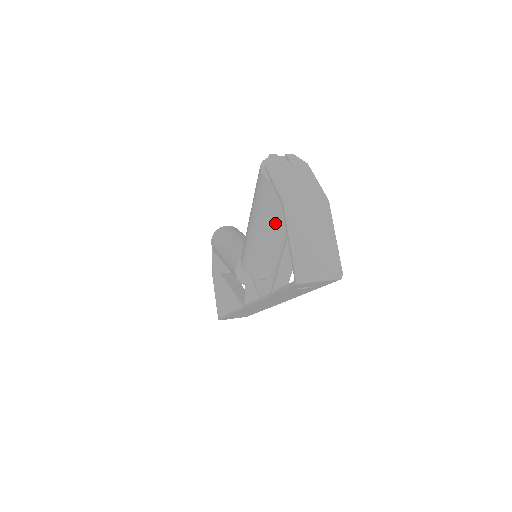
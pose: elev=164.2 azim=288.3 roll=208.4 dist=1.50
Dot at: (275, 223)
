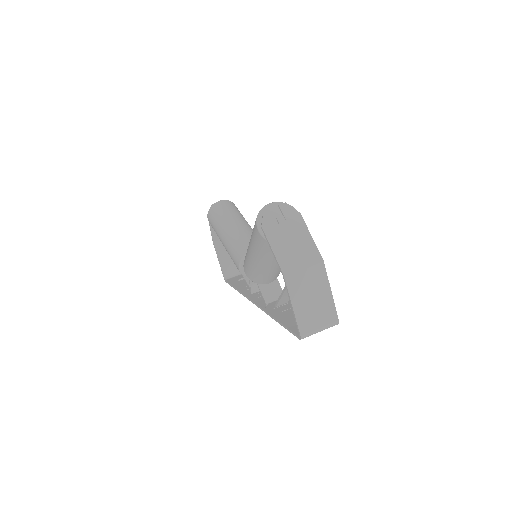
Dot at: (274, 261)
